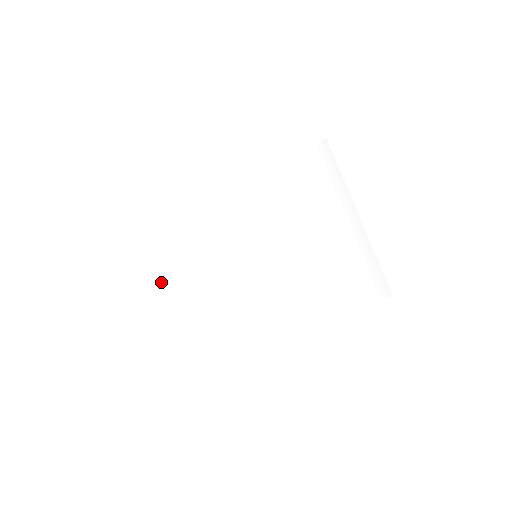
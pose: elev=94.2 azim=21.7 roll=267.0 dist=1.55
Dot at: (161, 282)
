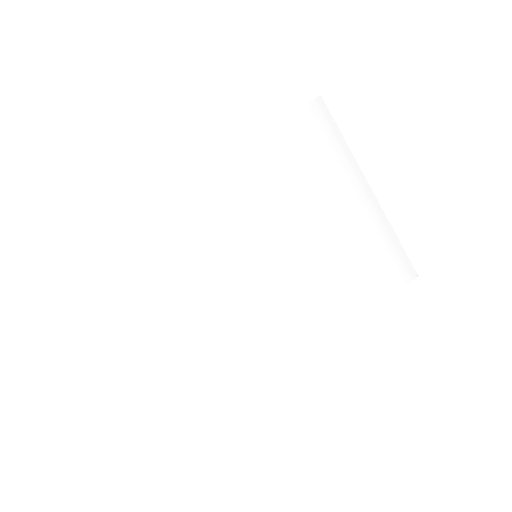
Dot at: (147, 306)
